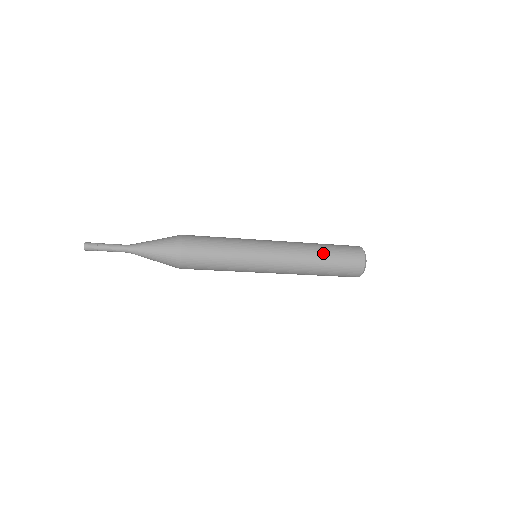
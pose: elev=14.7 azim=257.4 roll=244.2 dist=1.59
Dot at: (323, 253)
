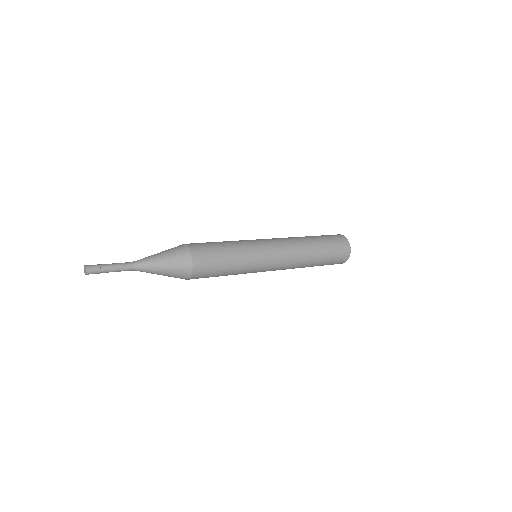
Dot at: (315, 242)
